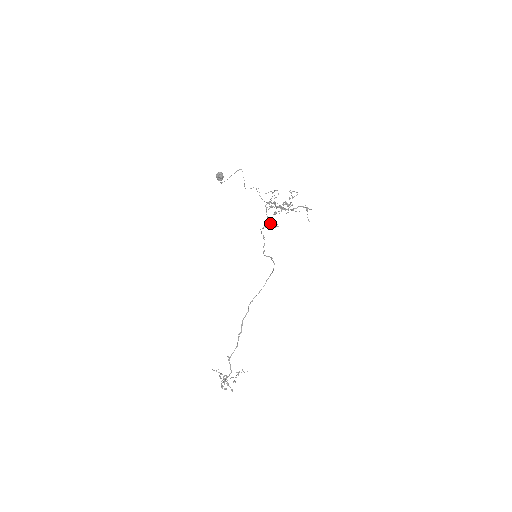
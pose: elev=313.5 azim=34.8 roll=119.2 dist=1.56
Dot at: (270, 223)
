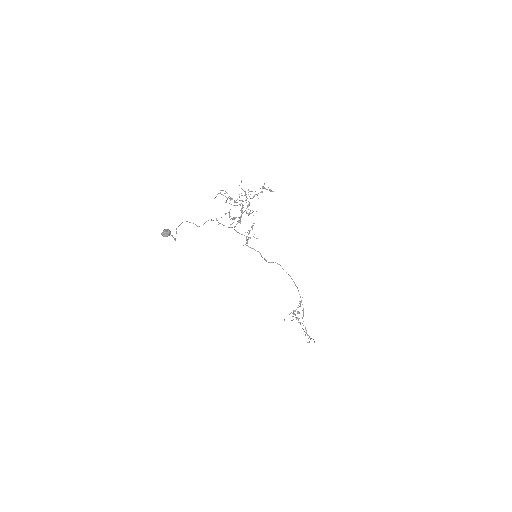
Dot at: occluded
